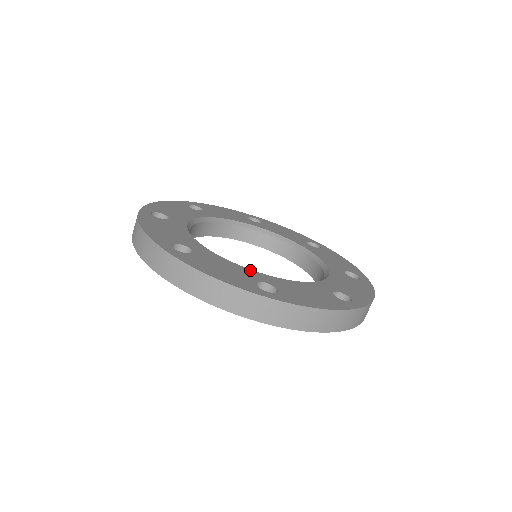
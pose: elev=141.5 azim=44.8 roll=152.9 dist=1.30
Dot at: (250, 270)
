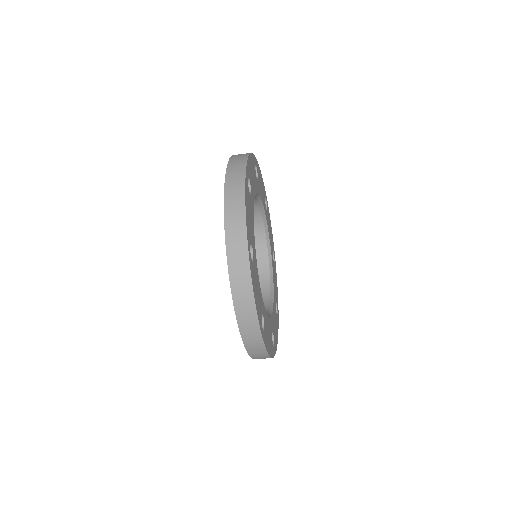
Dot at: occluded
